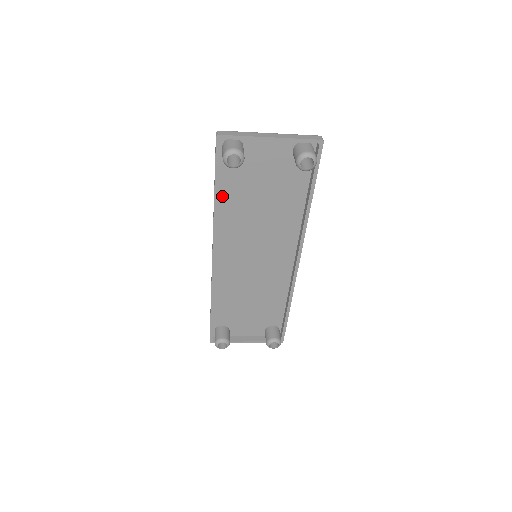
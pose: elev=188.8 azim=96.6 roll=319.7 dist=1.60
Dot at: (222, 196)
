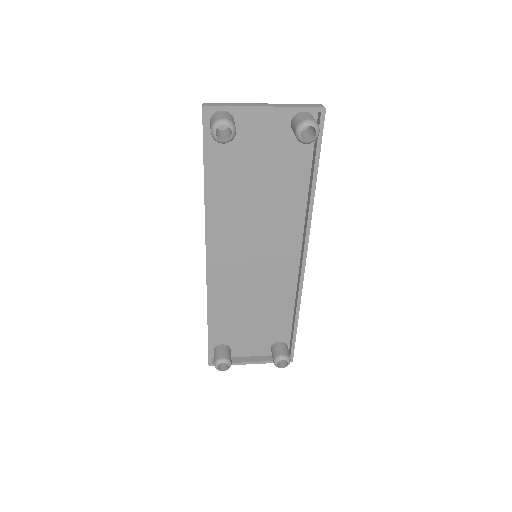
Dot at: (213, 183)
